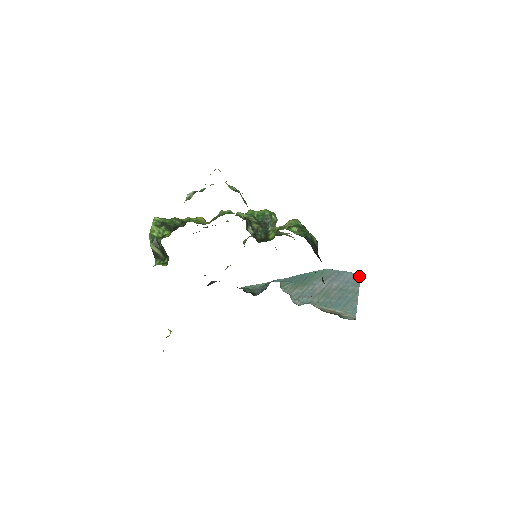
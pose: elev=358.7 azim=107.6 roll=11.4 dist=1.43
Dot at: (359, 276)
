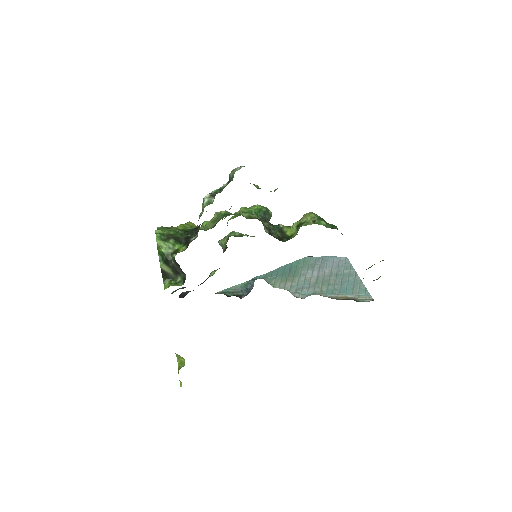
Dot at: (347, 259)
